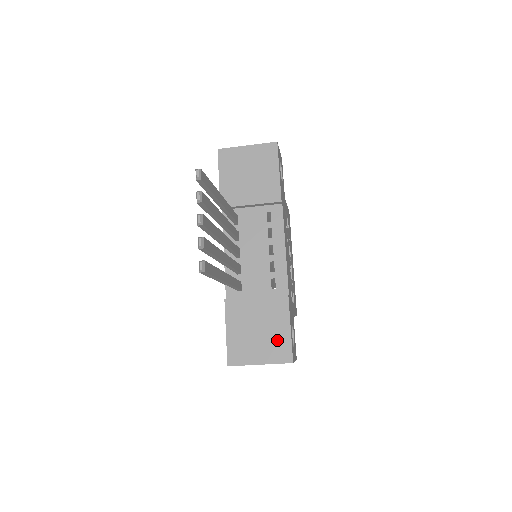
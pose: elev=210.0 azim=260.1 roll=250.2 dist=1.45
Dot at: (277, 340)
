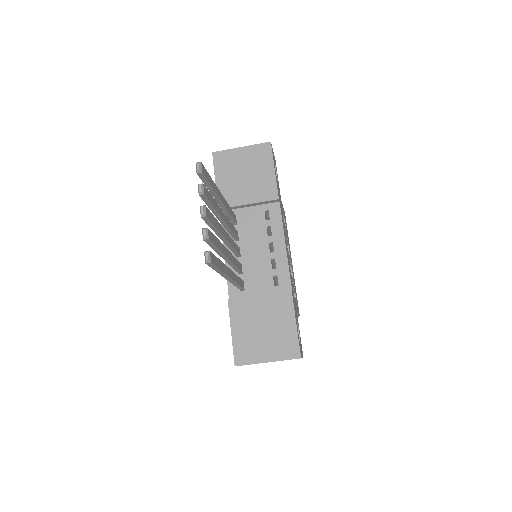
Dot at: (283, 336)
